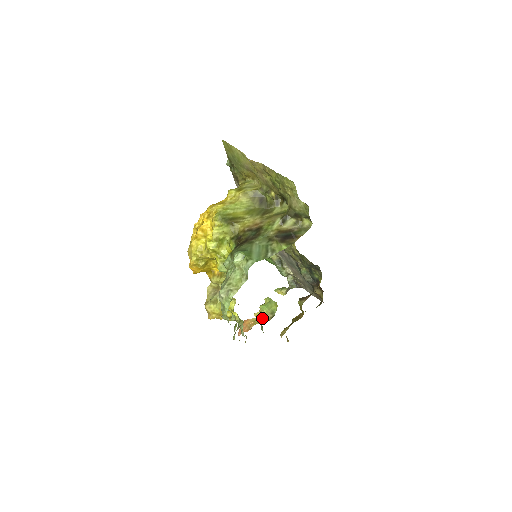
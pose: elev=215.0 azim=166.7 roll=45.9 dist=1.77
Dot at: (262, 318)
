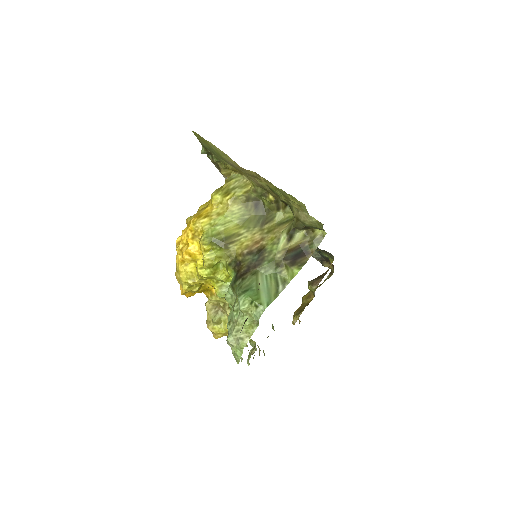
Dot at: occluded
